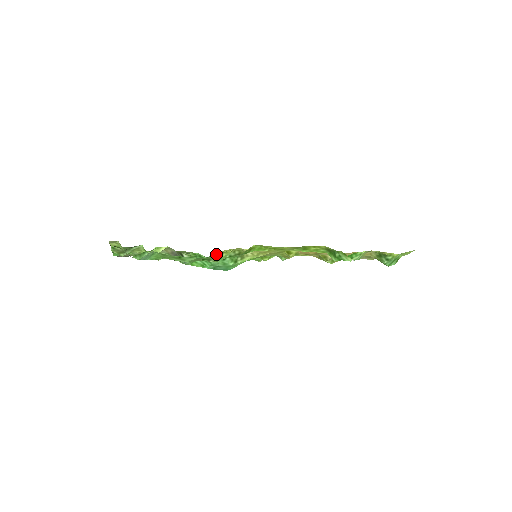
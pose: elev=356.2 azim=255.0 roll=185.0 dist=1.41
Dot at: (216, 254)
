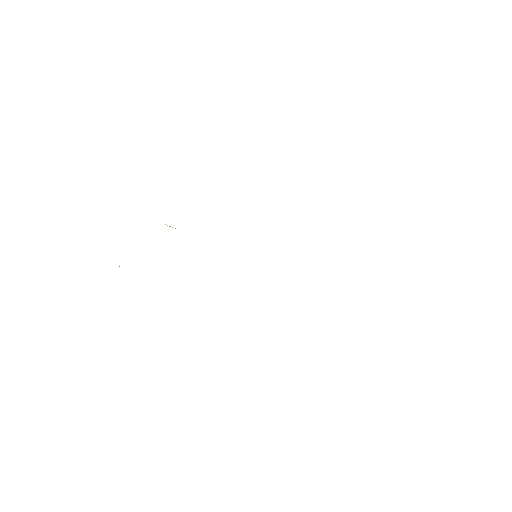
Dot at: occluded
